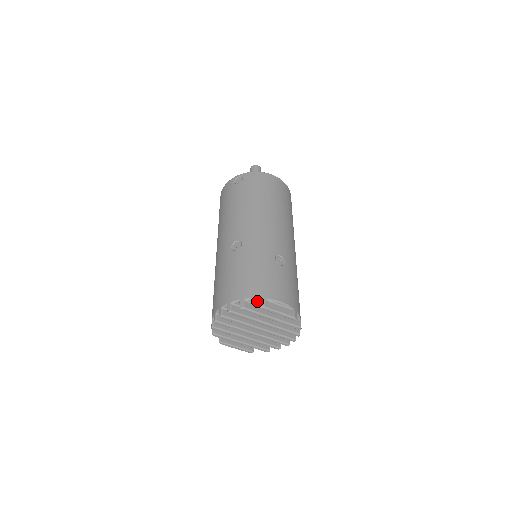
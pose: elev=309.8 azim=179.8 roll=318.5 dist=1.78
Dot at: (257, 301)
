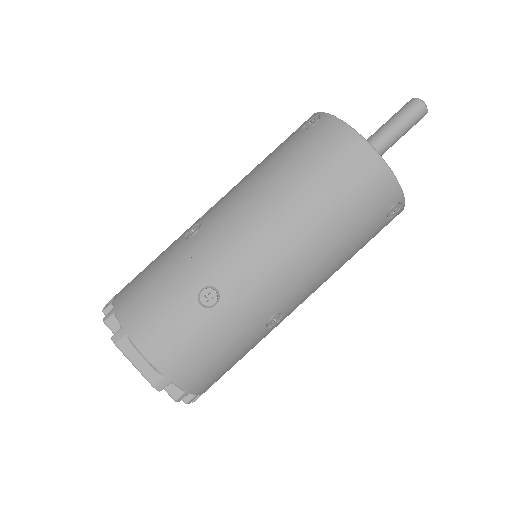
Dot at: (124, 327)
